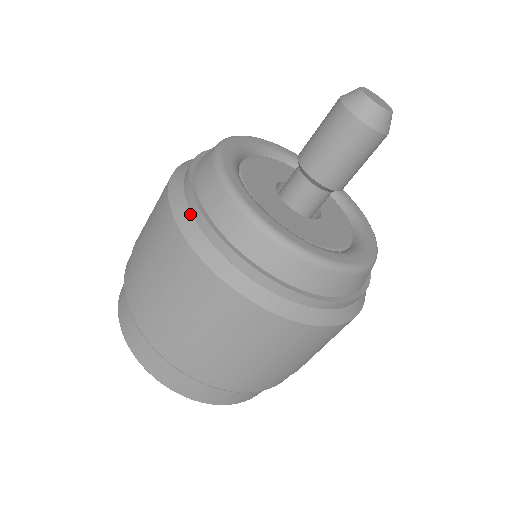
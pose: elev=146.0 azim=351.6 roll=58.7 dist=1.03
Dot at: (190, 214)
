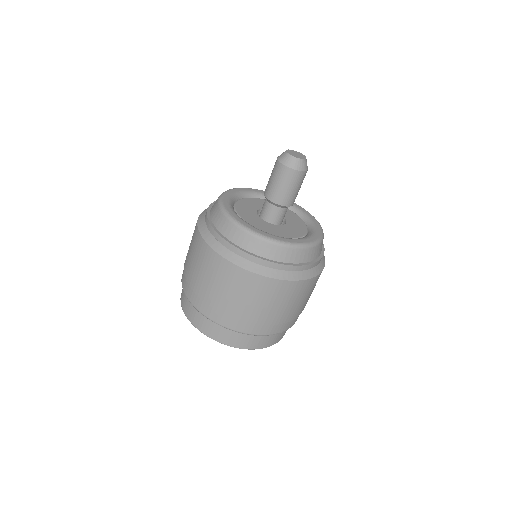
Dot at: occluded
